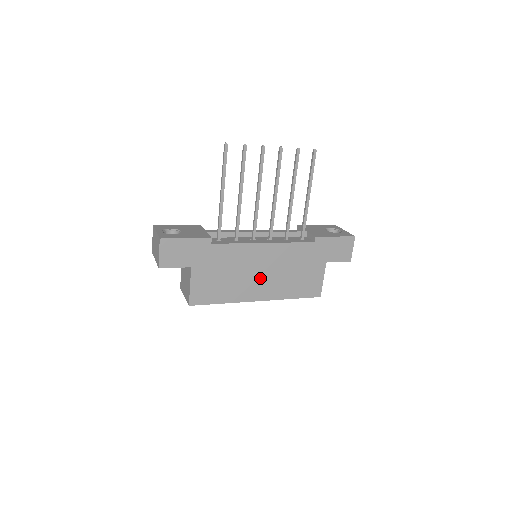
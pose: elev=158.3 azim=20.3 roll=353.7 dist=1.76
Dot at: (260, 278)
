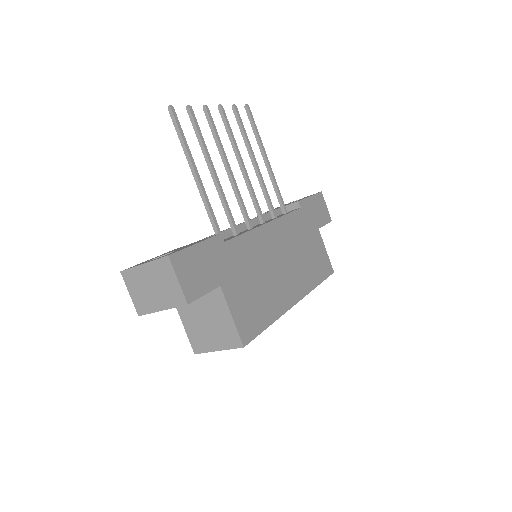
Dot at: (284, 271)
